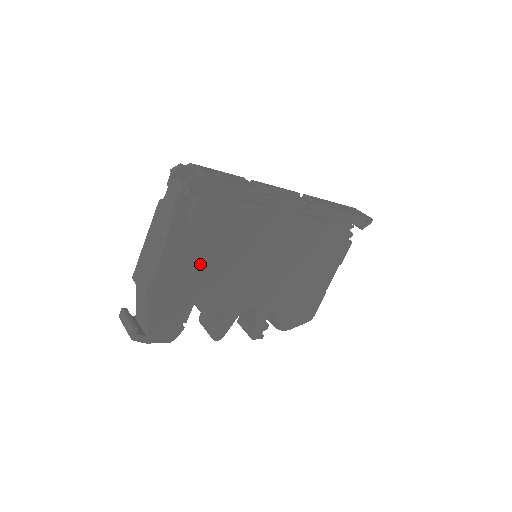
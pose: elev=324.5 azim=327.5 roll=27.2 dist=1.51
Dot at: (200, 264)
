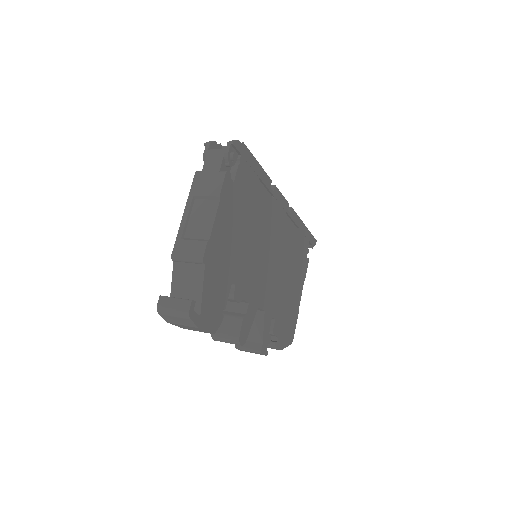
Dot at: (236, 237)
